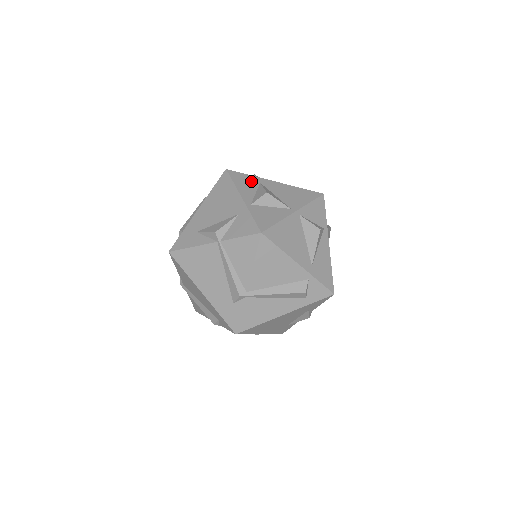
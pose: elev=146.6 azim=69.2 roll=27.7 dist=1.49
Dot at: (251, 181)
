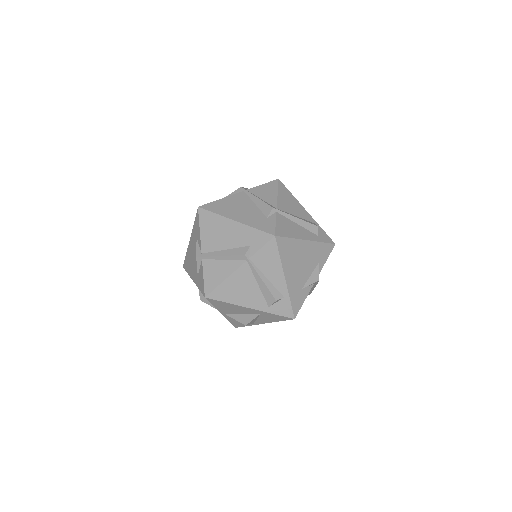
Dot at: occluded
